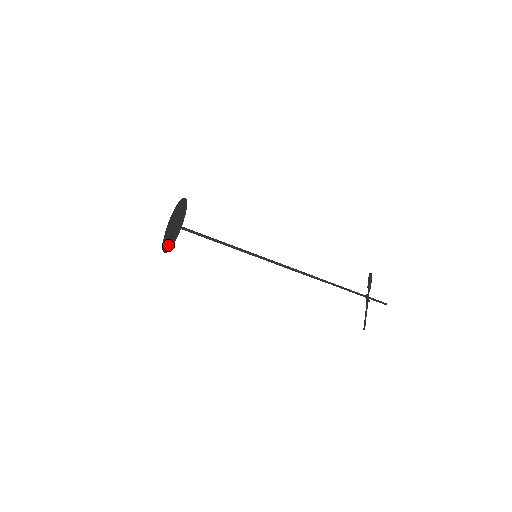
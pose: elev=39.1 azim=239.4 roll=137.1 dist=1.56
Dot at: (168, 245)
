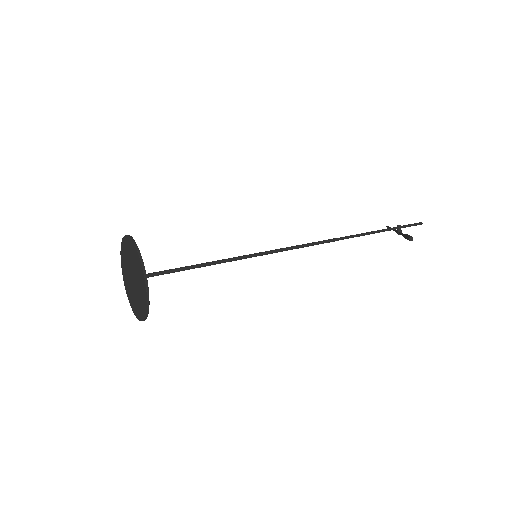
Dot at: (134, 308)
